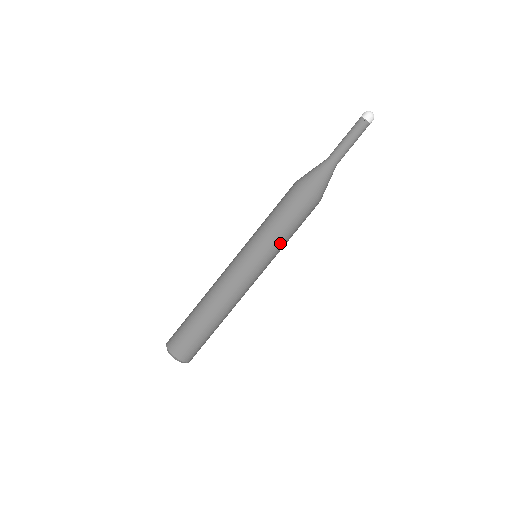
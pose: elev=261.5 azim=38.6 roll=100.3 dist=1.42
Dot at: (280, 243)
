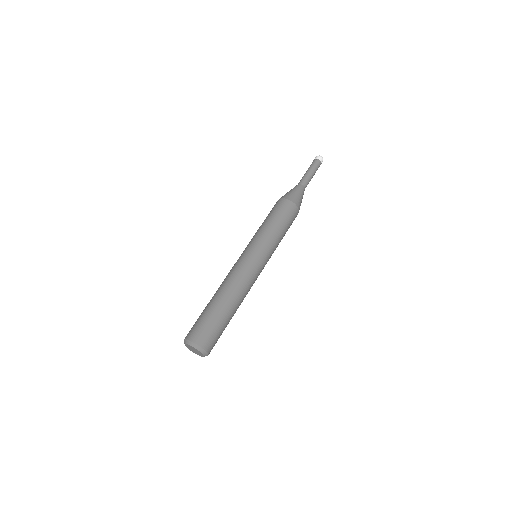
Dot at: (277, 246)
